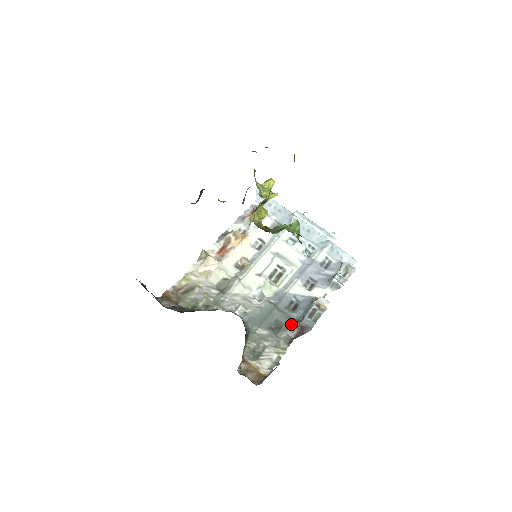
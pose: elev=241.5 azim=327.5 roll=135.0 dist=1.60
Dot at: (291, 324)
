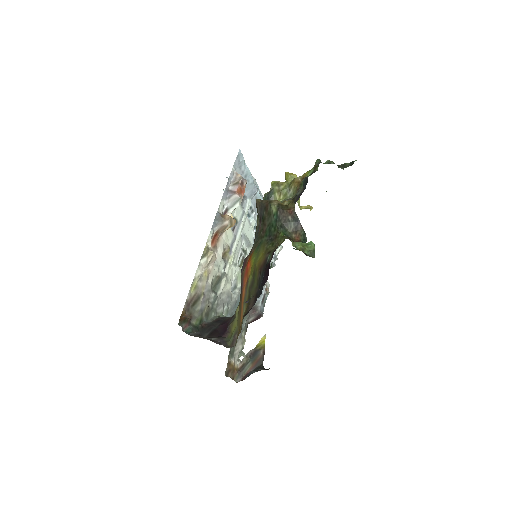
Dot at: (249, 312)
